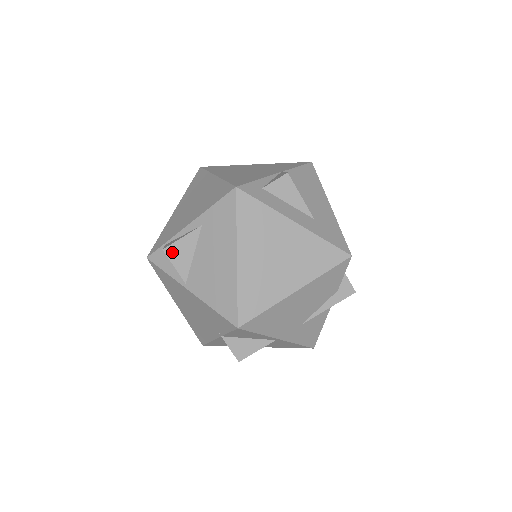
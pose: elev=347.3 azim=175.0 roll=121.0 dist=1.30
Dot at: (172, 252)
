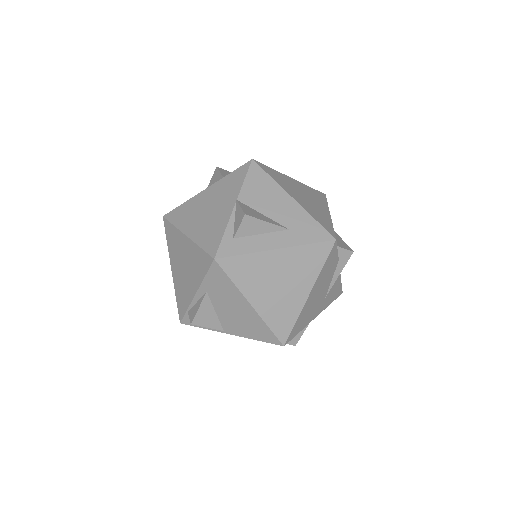
Dot at: (199, 321)
